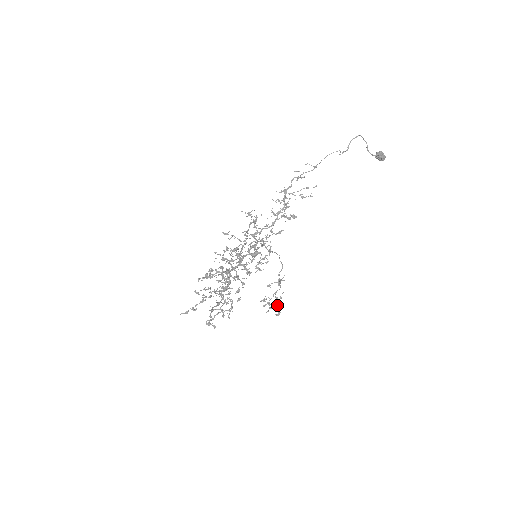
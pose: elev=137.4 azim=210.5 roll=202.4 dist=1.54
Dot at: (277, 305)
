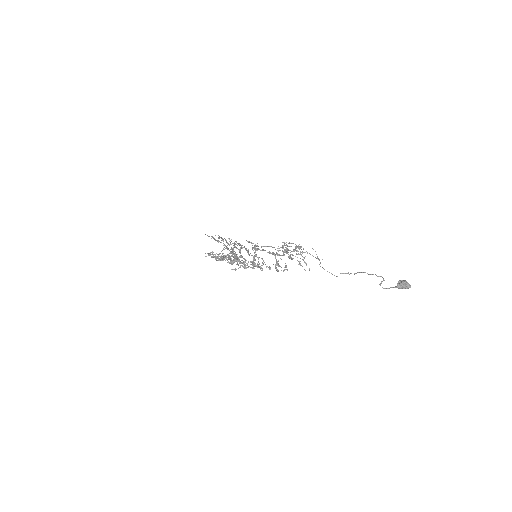
Dot at: (289, 258)
